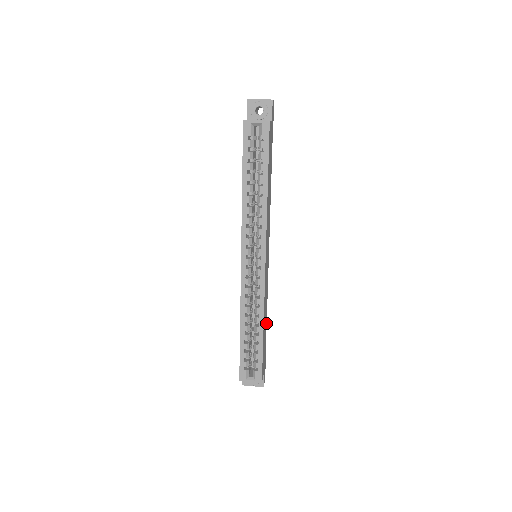
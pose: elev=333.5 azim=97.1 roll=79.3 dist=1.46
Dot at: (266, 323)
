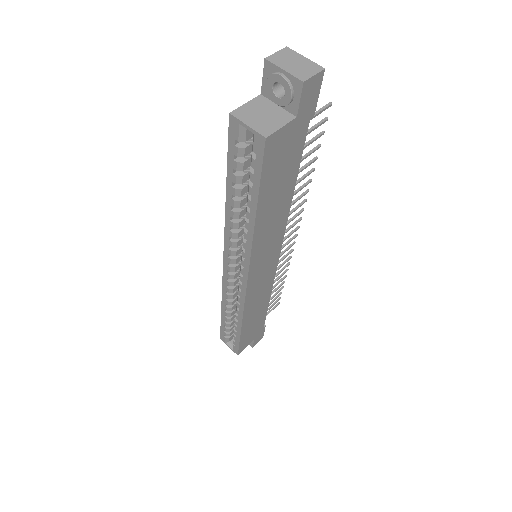
Dot at: (266, 307)
